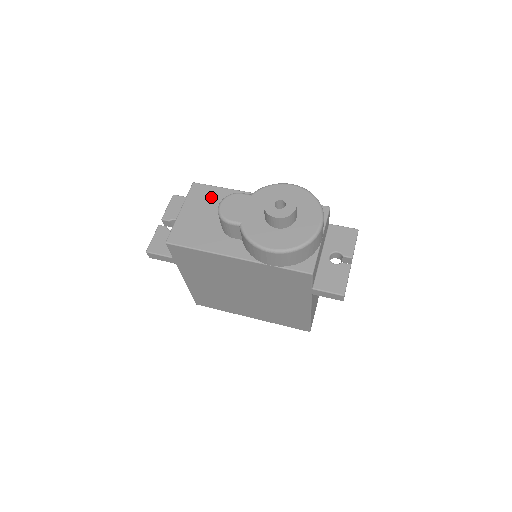
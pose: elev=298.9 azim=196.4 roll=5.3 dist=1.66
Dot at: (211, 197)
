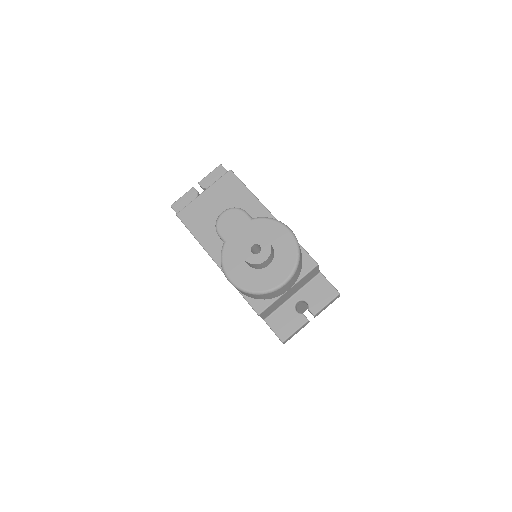
Dot at: (234, 193)
